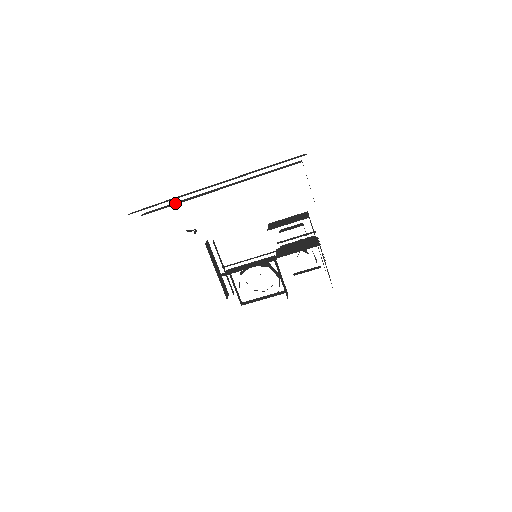
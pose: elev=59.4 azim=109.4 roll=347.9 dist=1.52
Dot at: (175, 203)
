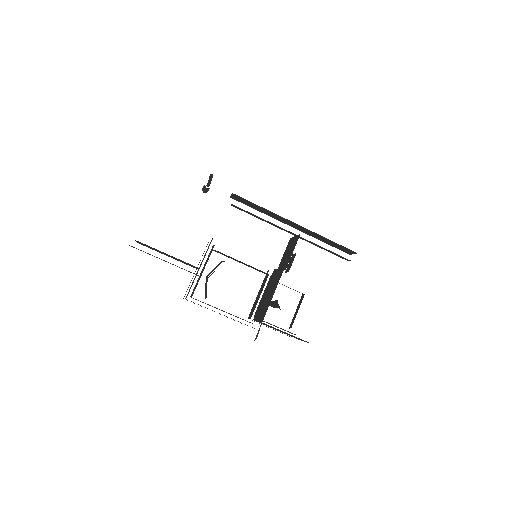
Dot at: occluded
